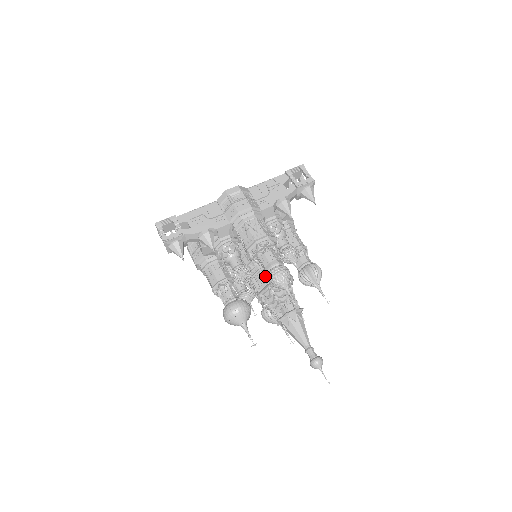
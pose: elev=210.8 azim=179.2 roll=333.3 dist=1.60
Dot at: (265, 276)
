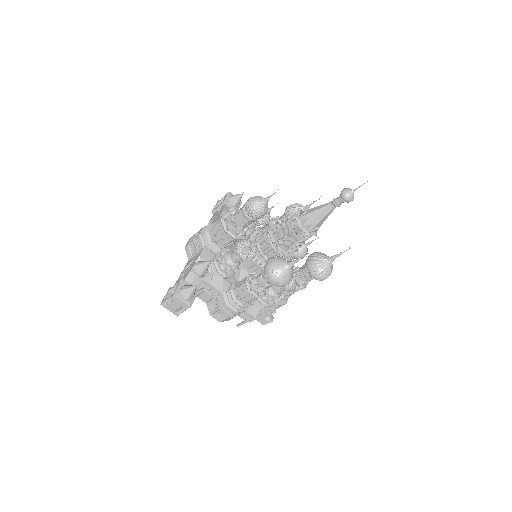
Dot at: (263, 237)
